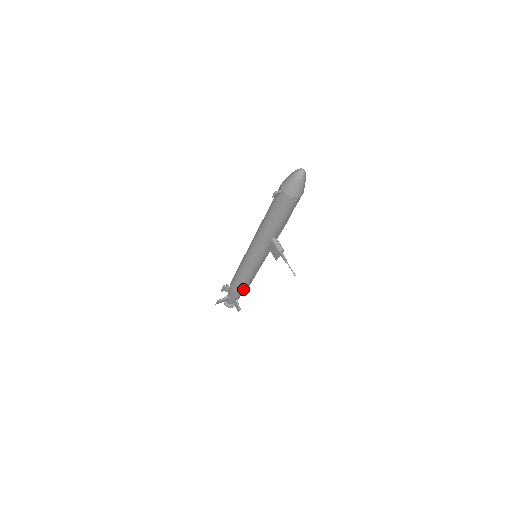
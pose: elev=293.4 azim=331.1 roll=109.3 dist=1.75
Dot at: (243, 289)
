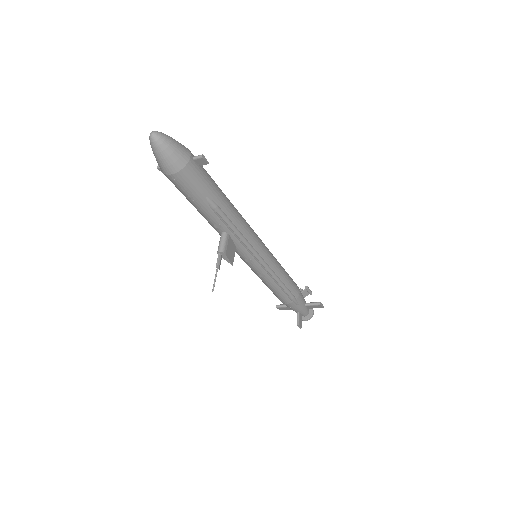
Dot at: (281, 298)
